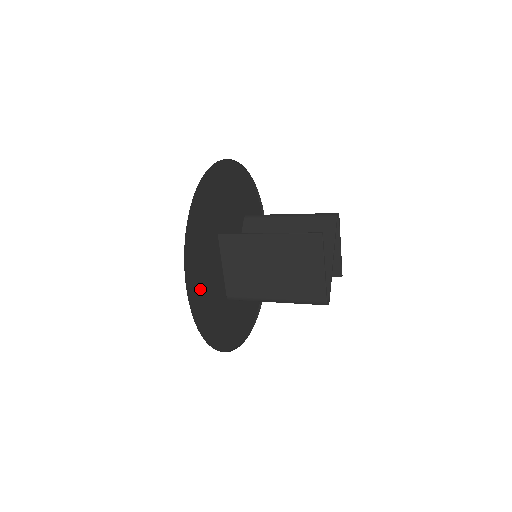
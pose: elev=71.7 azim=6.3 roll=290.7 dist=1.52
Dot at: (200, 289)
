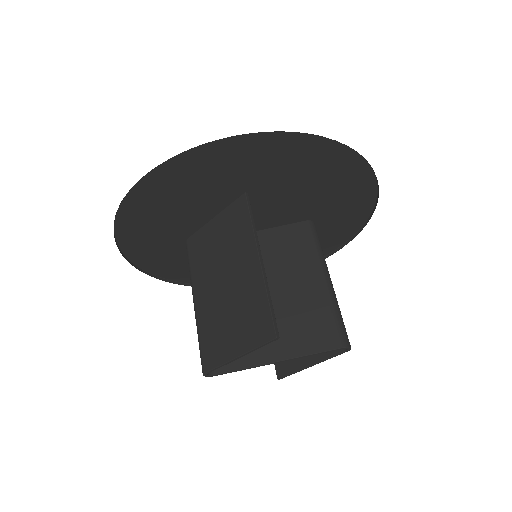
Dot at: (161, 200)
